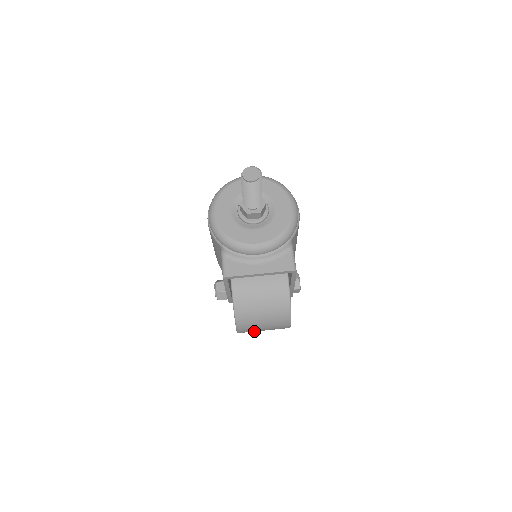
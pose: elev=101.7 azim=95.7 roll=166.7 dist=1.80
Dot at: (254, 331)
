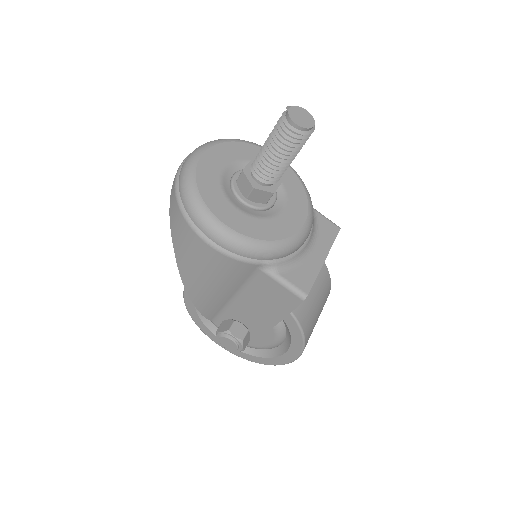
Dot at: occluded
